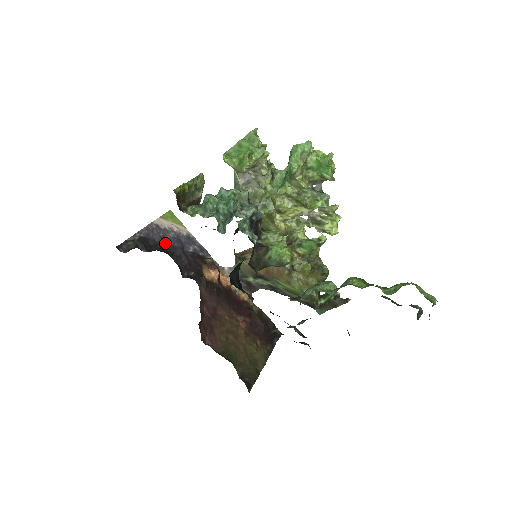
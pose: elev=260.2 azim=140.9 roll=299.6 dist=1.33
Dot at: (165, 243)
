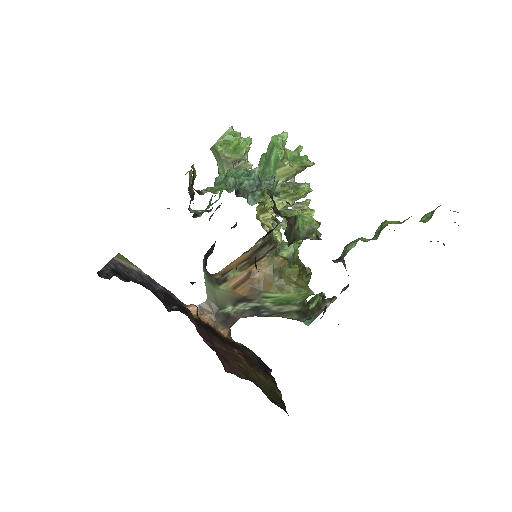
Dot at: (135, 278)
